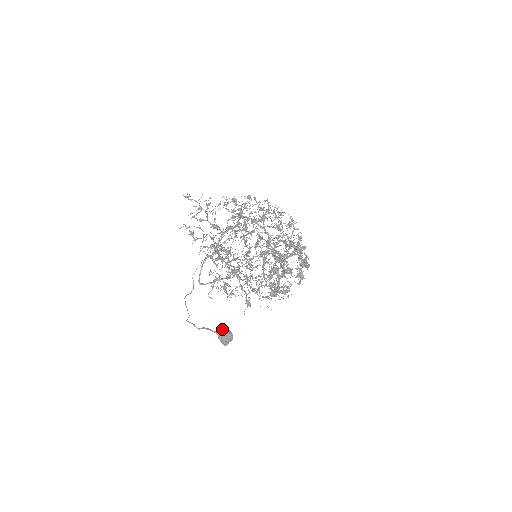
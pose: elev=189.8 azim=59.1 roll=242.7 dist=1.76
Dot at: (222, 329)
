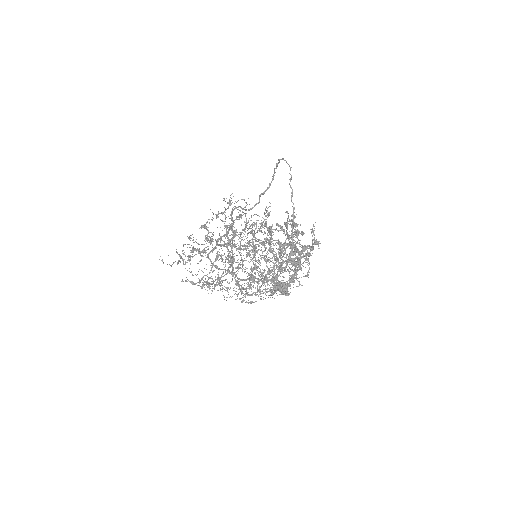
Dot at: occluded
